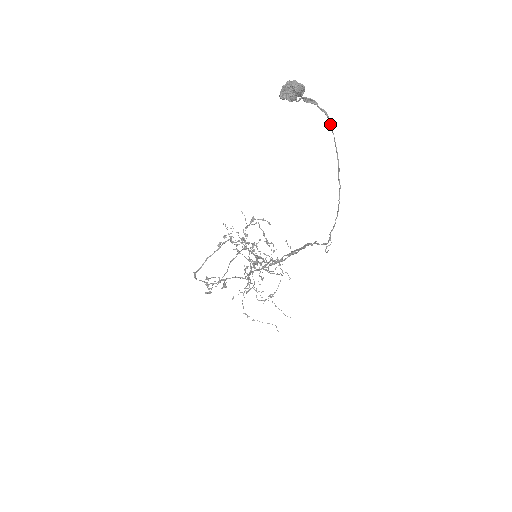
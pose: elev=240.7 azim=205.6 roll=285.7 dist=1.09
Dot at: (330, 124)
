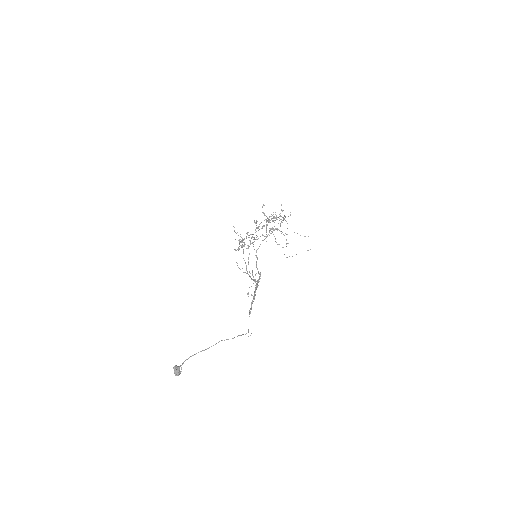
Dot at: occluded
